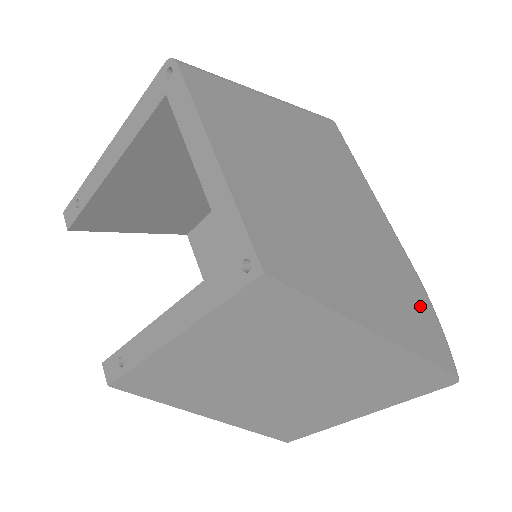
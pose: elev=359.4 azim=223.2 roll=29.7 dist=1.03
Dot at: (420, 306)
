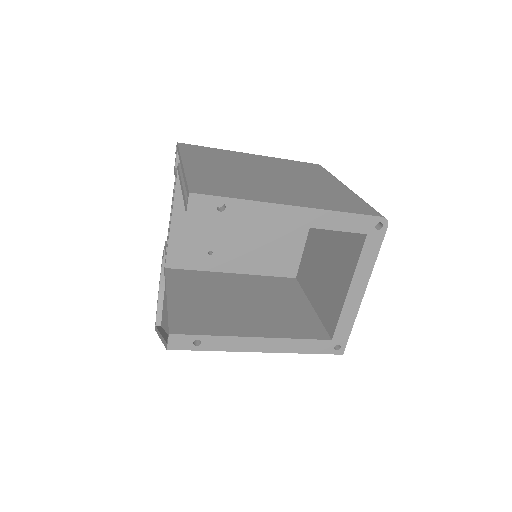
Dot at: occluded
